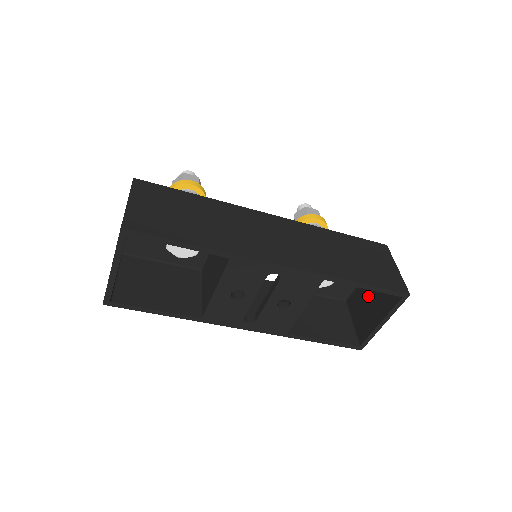
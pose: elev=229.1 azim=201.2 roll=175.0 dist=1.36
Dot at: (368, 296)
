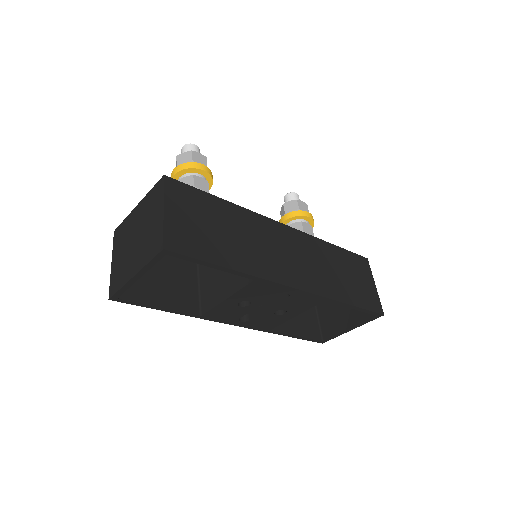
Dot at: occluded
